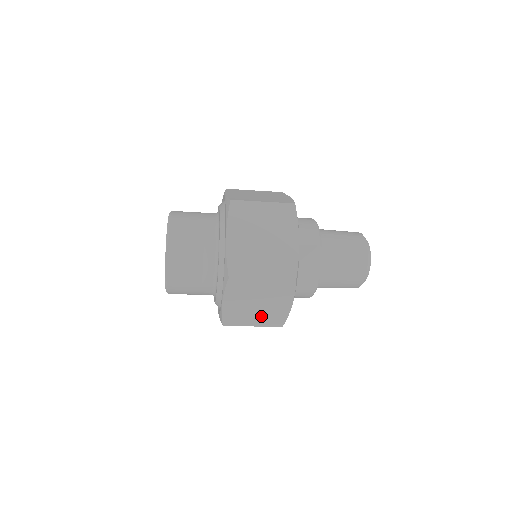
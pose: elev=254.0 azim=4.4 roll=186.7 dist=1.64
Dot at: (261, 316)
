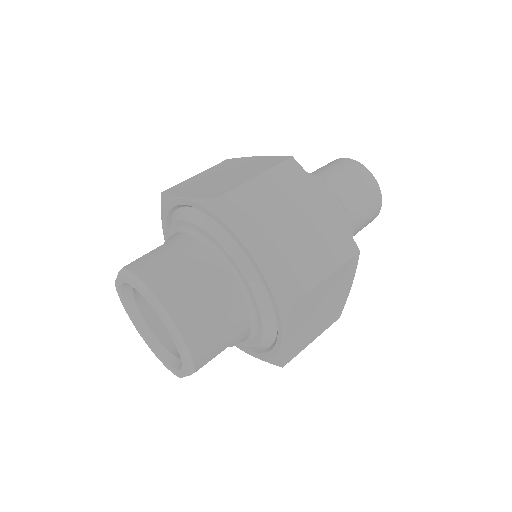
Dot at: occluded
